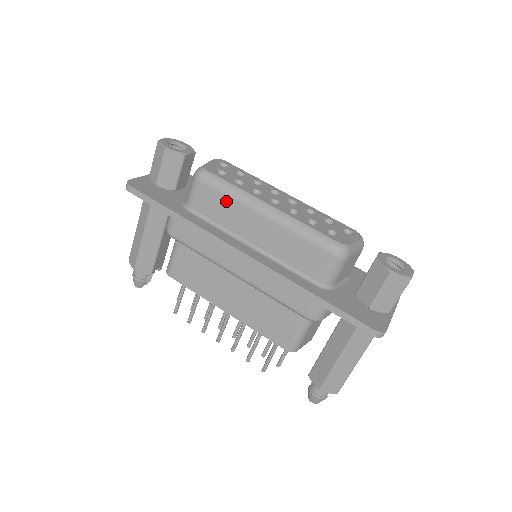
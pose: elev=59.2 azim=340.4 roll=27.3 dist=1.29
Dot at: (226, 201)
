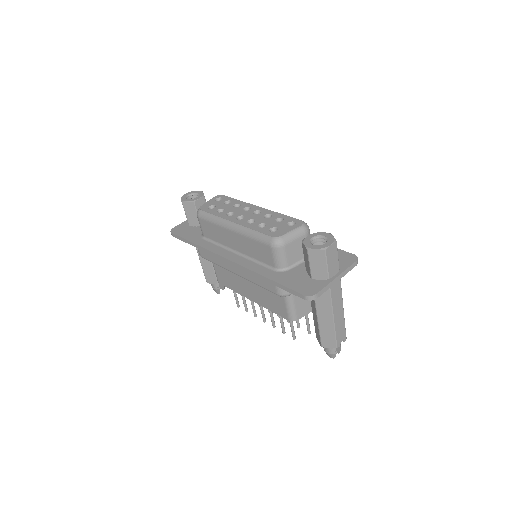
Dot at: (214, 227)
